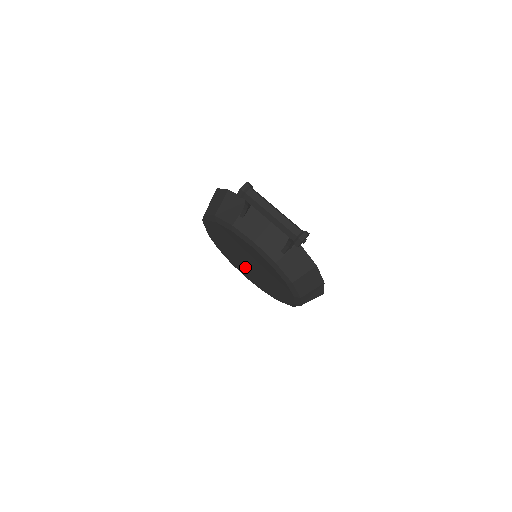
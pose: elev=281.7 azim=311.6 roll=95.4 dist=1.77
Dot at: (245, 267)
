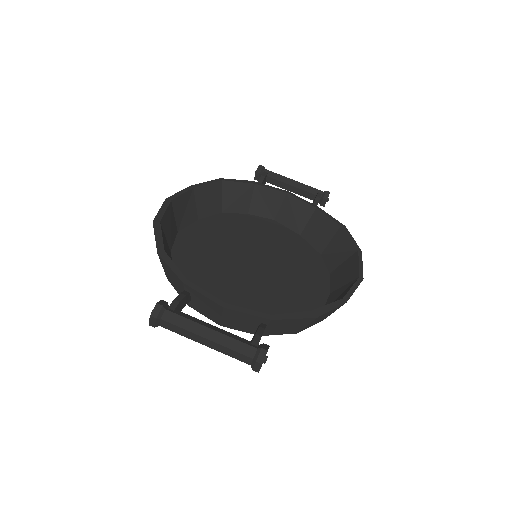
Dot at: occluded
